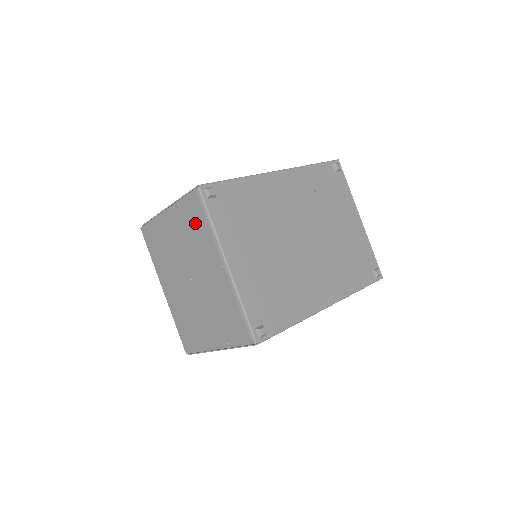
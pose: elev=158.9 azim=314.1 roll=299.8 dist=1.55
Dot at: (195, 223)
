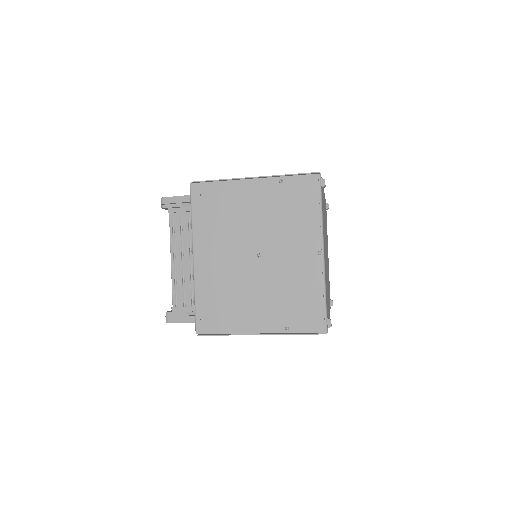
Dot at: (299, 204)
